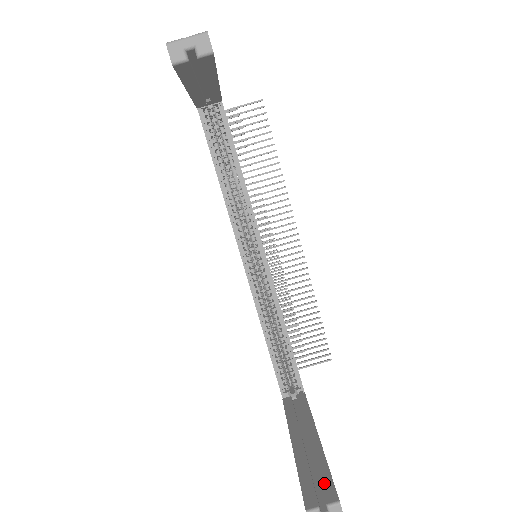
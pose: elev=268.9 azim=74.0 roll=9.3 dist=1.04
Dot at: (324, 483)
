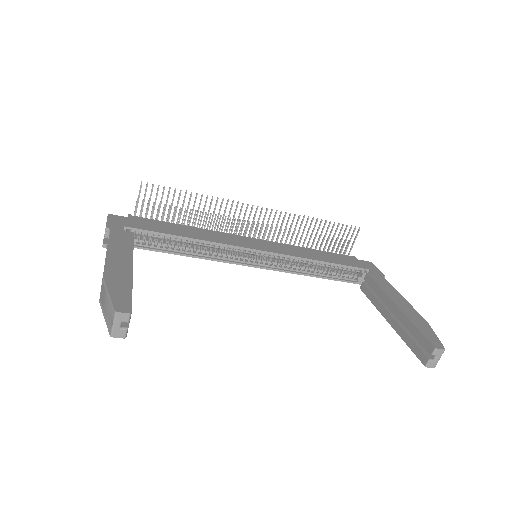
Dot at: (421, 341)
